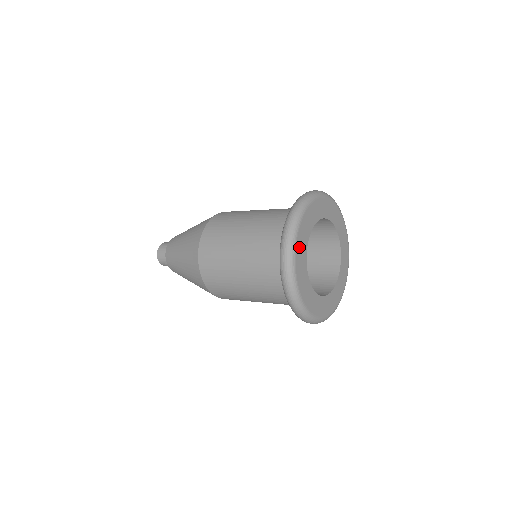
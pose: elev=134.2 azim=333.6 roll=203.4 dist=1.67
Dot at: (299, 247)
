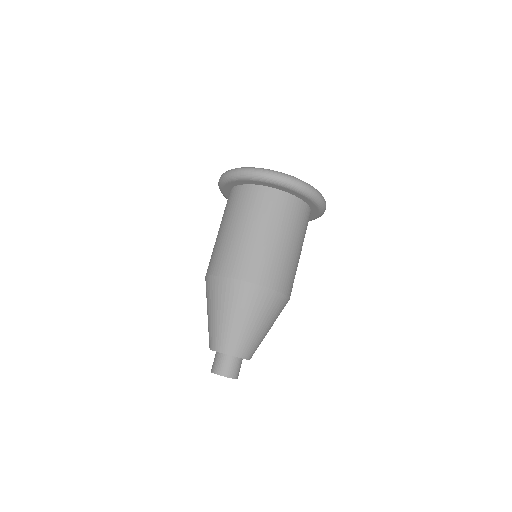
Dot at: occluded
